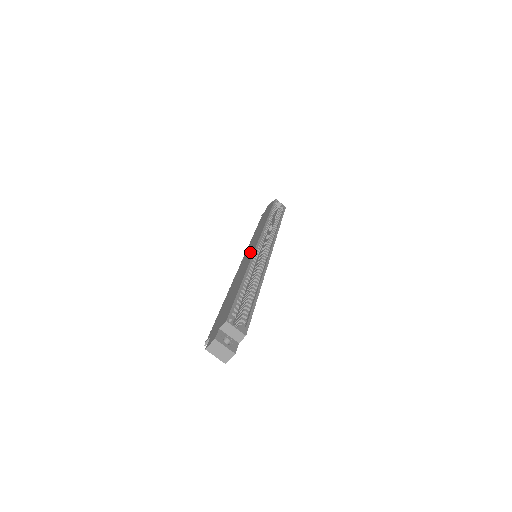
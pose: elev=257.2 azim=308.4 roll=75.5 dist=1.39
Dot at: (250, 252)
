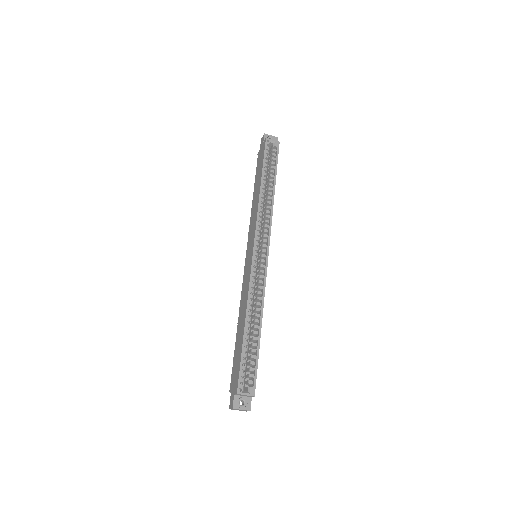
Dot at: (249, 262)
